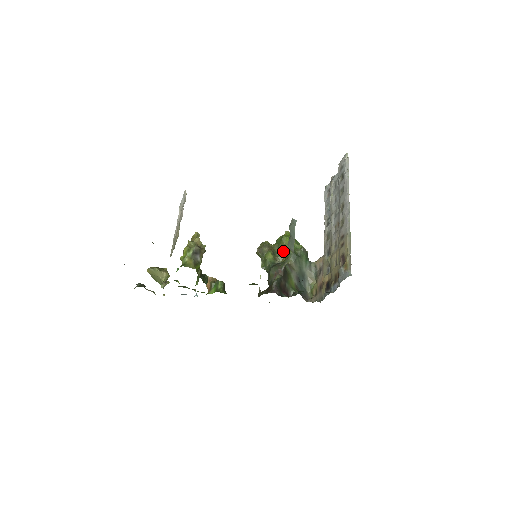
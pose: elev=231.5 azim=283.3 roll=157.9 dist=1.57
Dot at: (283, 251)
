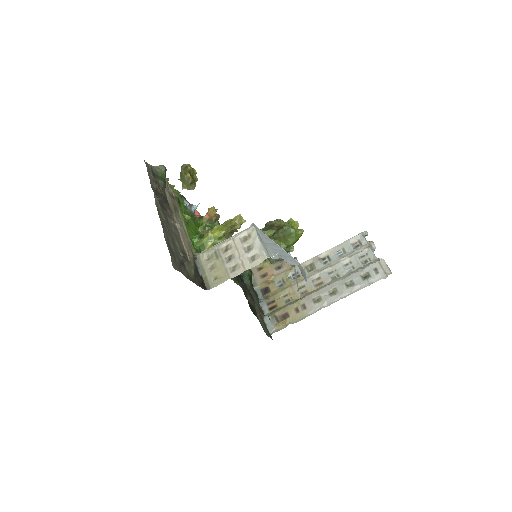
Dot at: (281, 238)
